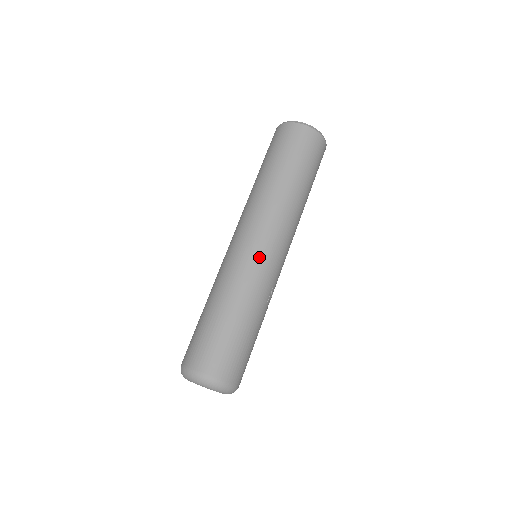
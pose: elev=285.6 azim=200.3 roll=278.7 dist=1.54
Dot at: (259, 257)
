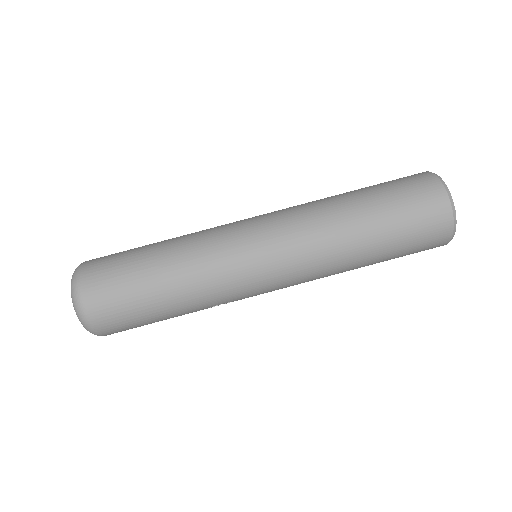
Dot at: (250, 273)
